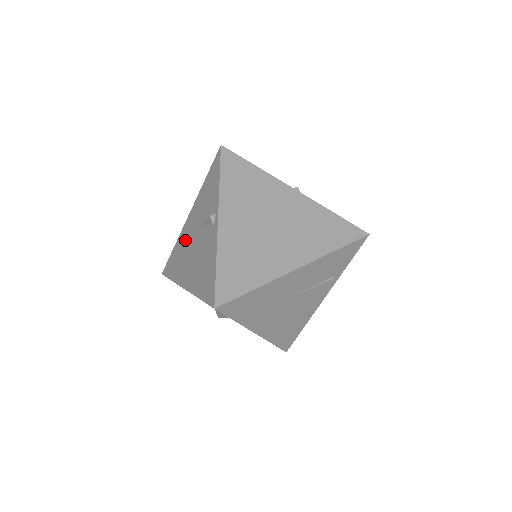
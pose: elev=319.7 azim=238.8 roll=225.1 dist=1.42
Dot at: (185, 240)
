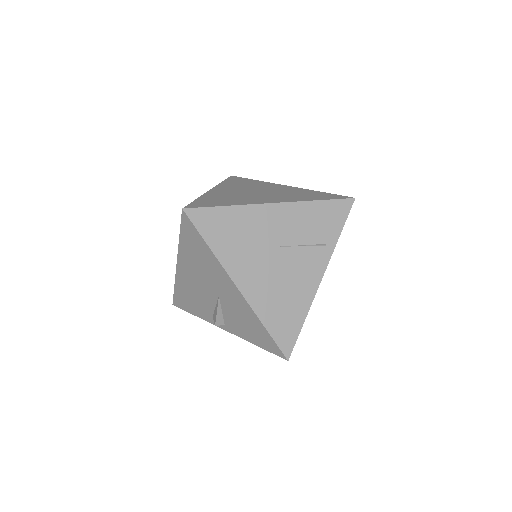
Dot at: occluded
